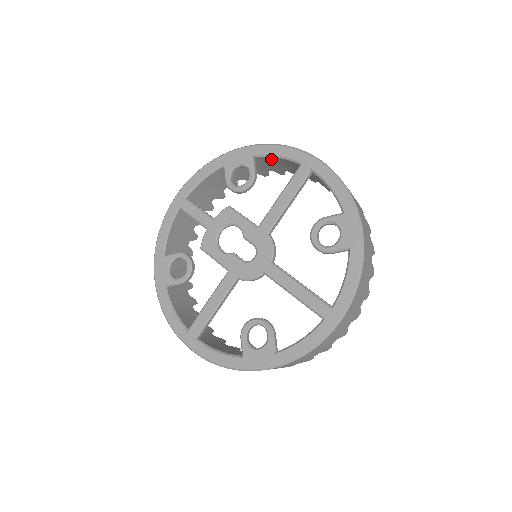
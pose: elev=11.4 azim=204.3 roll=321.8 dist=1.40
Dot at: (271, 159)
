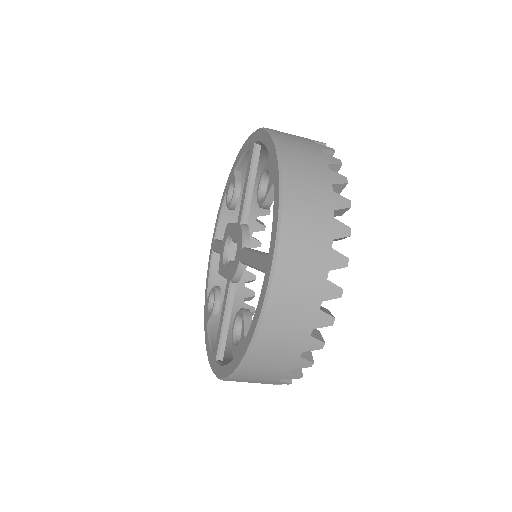
Dot at: occluded
